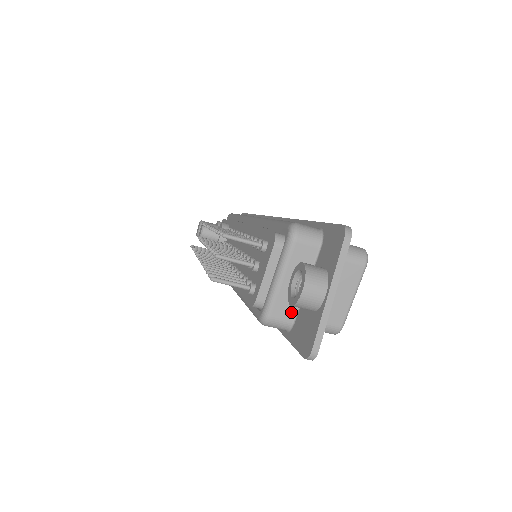
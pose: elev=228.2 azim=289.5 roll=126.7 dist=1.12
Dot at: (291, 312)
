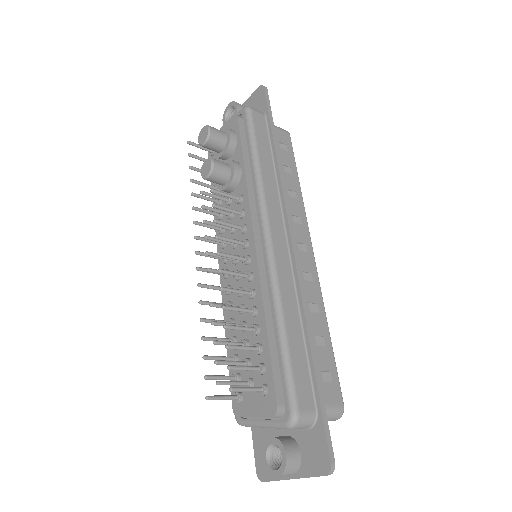
Dot at: occluded
